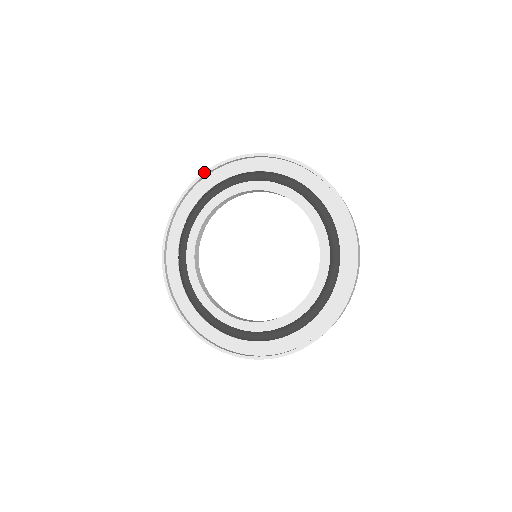
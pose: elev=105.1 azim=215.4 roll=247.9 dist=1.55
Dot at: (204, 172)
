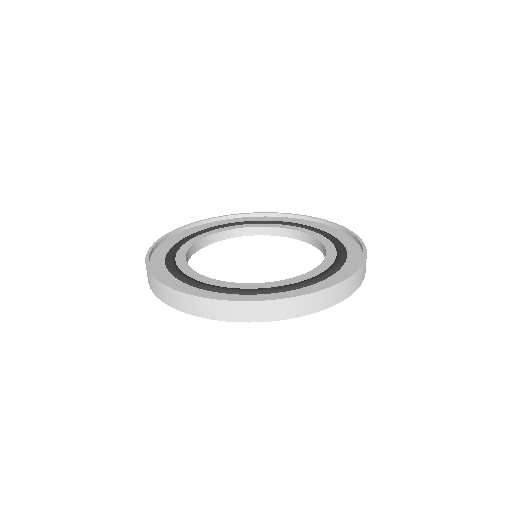
Dot at: (269, 212)
